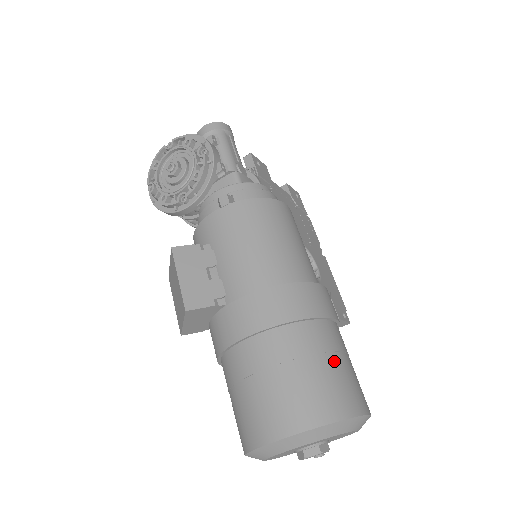
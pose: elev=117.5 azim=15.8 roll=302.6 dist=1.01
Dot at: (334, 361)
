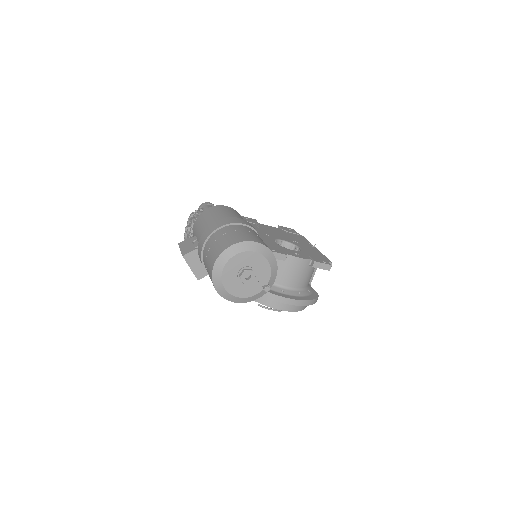
Dot at: (237, 232)
